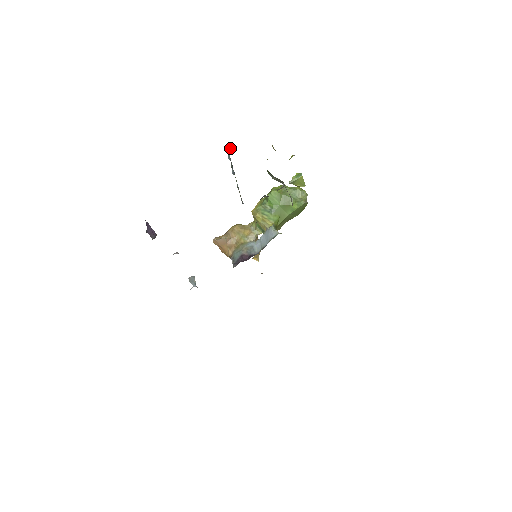
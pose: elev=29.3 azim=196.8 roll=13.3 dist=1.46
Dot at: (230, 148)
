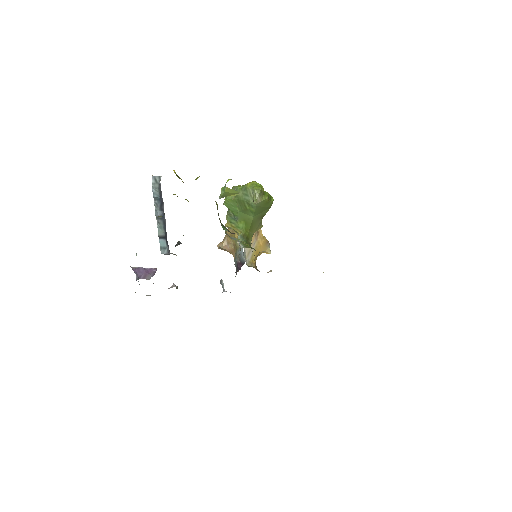
Dot at: (160, 177)
